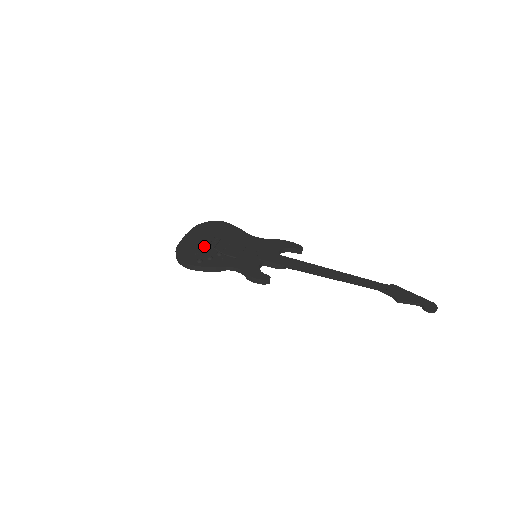
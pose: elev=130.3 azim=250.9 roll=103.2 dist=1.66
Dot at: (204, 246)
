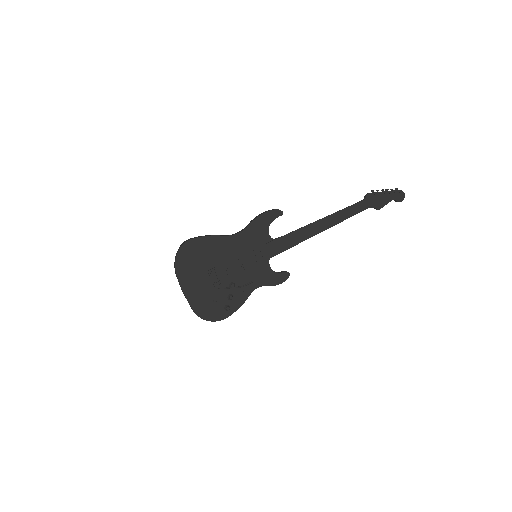
Dot at: (212, 289)
